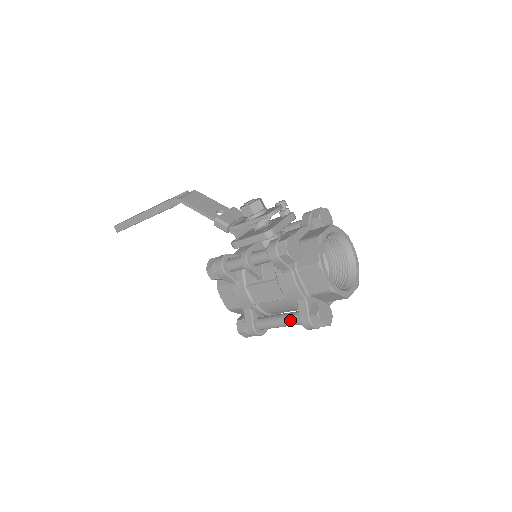
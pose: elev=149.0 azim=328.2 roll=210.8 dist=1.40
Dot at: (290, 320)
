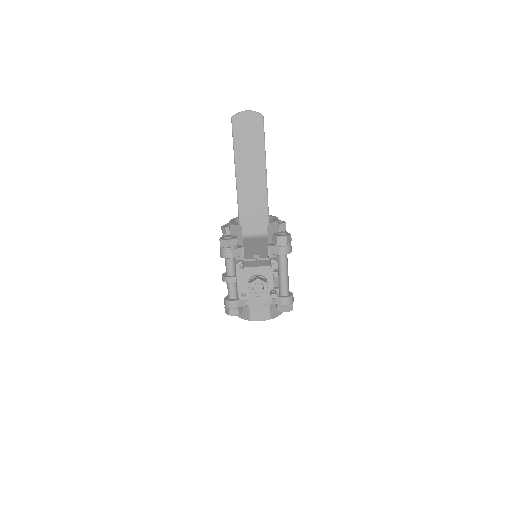
Dot at: occluded
